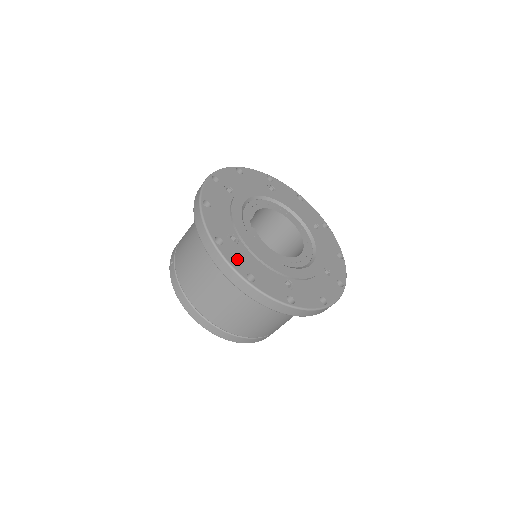
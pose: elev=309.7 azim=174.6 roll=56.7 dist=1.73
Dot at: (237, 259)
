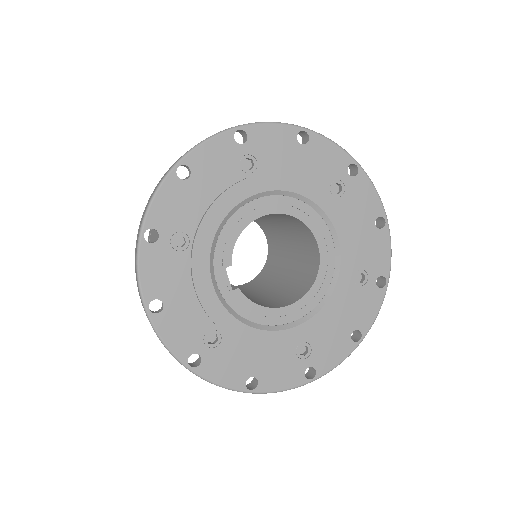
Dot at: (227, 369)
